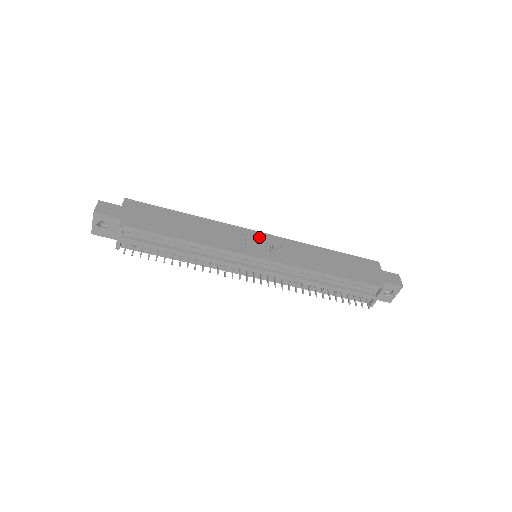
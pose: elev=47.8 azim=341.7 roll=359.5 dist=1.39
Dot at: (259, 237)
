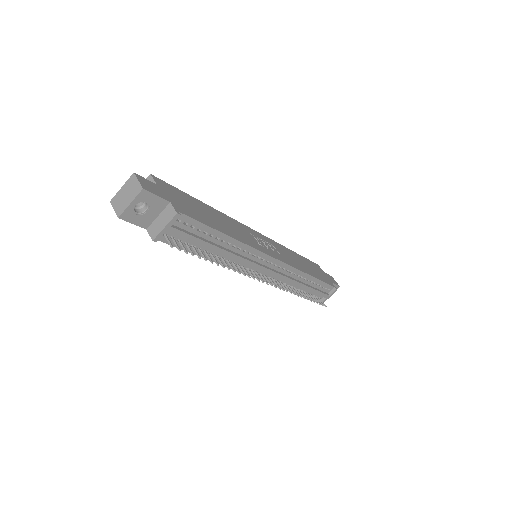
Dot at: (259, 236)
